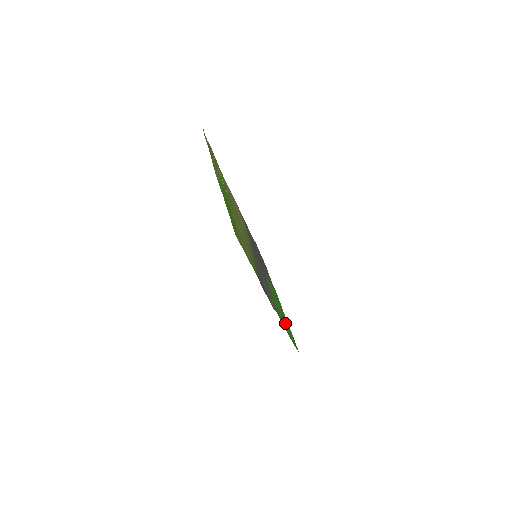
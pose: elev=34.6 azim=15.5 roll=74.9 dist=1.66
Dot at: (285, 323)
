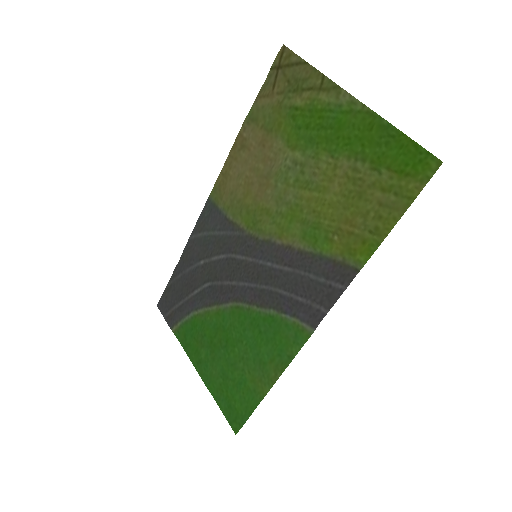
Dot at: (247, 373)
